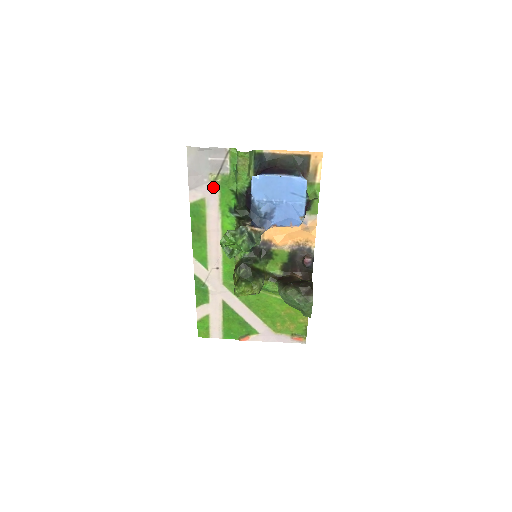
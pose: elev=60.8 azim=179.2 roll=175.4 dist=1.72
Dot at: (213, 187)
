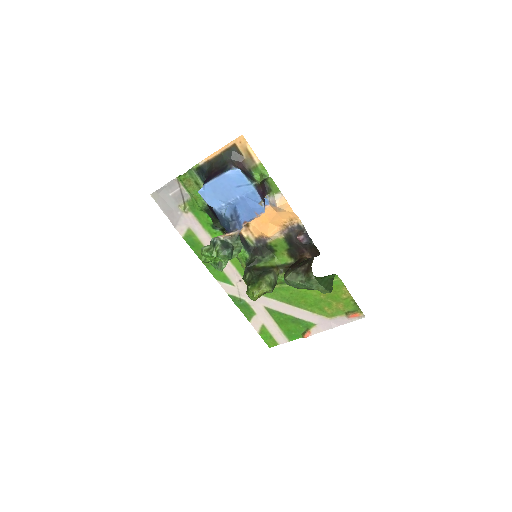
Dot at: (188, 215)
